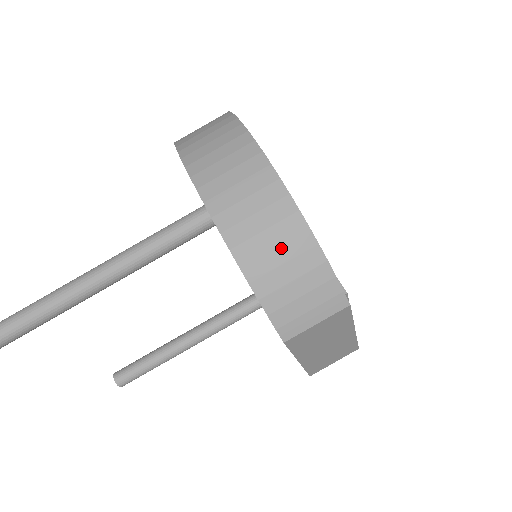
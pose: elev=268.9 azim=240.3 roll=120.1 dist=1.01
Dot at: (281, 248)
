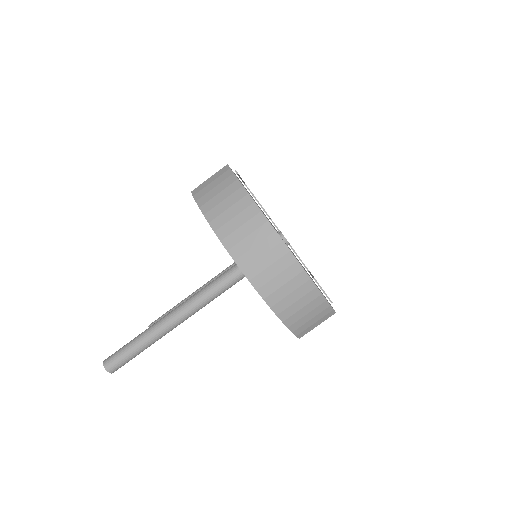
Dot at: (301, 301)
